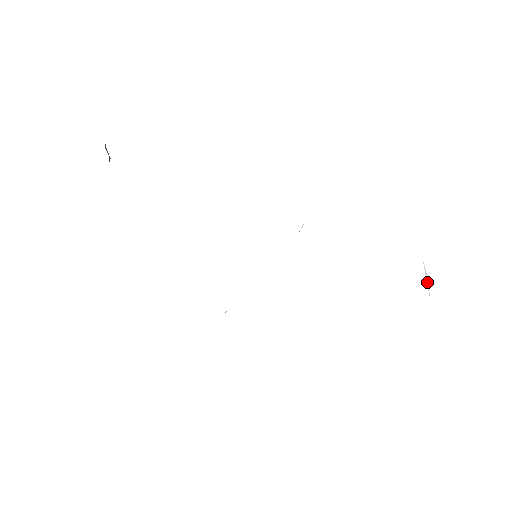
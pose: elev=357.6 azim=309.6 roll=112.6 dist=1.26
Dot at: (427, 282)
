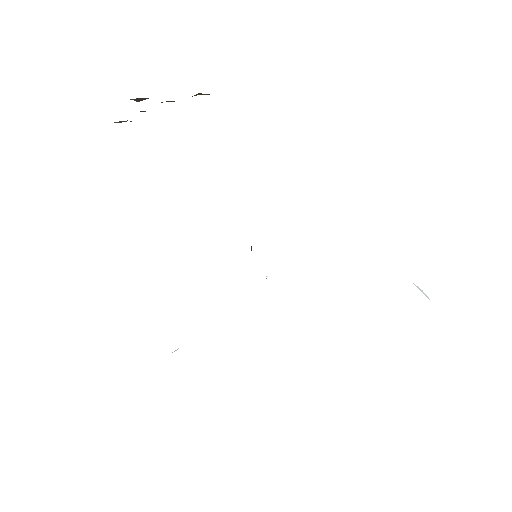
Dot at: (424, 293)
